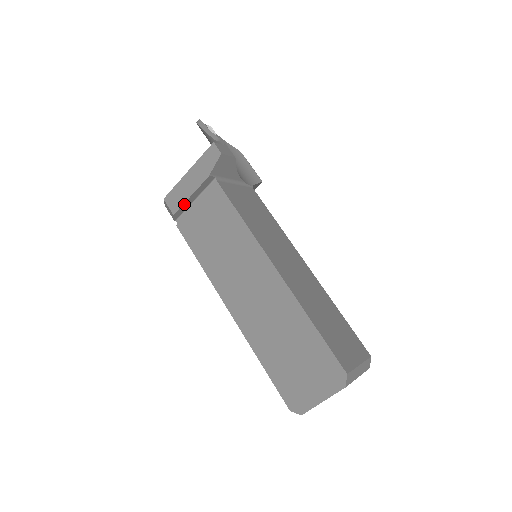
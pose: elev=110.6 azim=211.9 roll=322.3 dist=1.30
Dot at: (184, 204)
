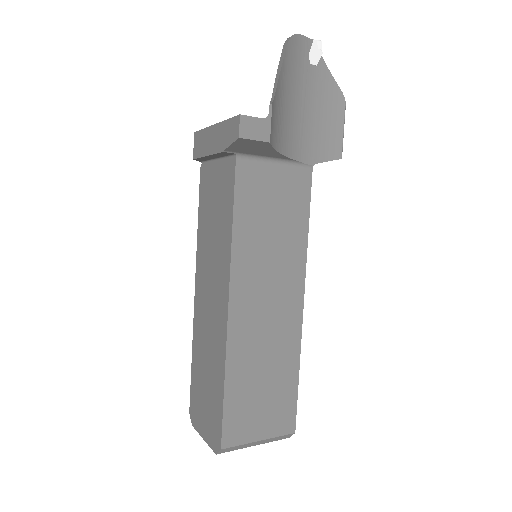
Dot at: (203, 157)
